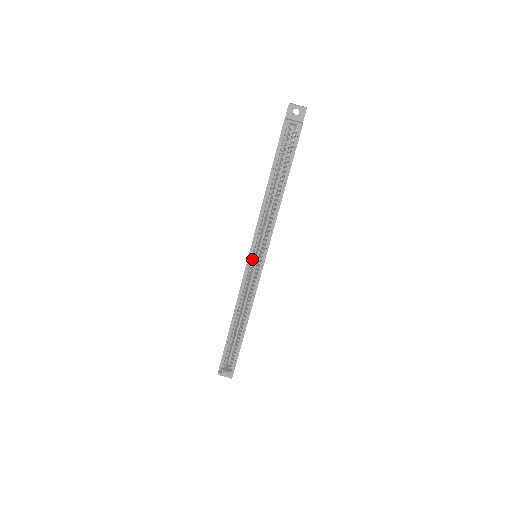
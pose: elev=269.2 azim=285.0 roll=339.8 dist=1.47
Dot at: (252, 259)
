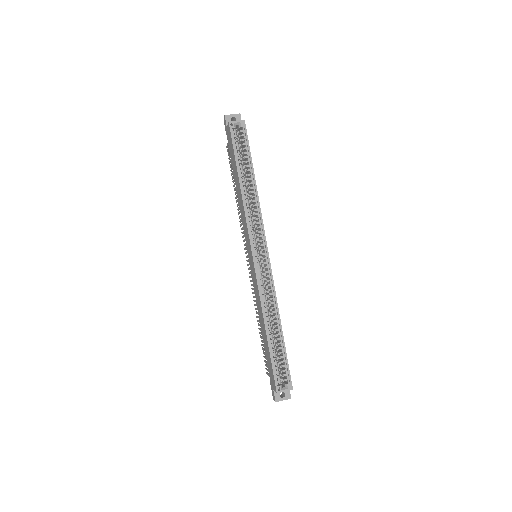
Dot at: (256, 254)
